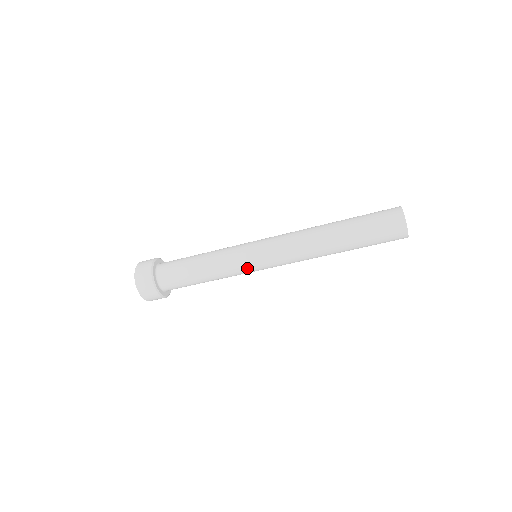
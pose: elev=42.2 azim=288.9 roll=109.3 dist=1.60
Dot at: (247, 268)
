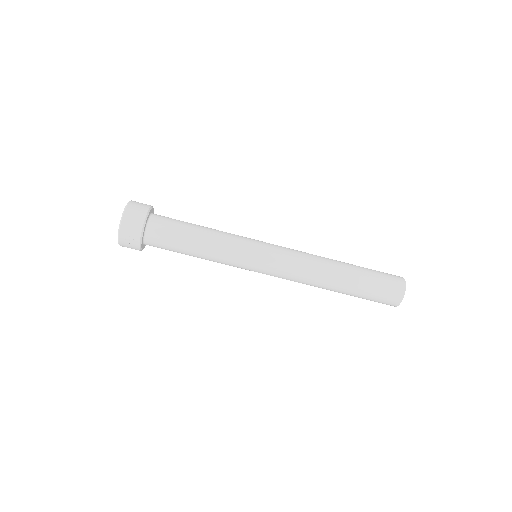
Dot at: (250, 246)
